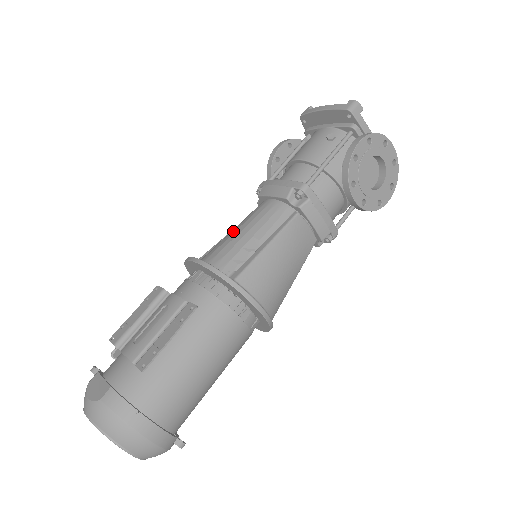
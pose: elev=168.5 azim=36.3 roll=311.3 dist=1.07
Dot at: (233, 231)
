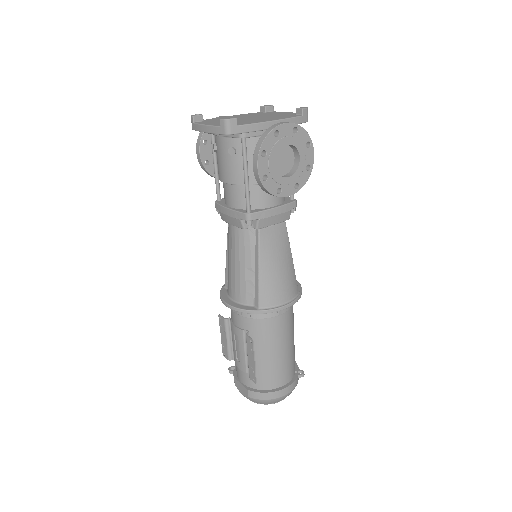
Dot at: (230, 263)
